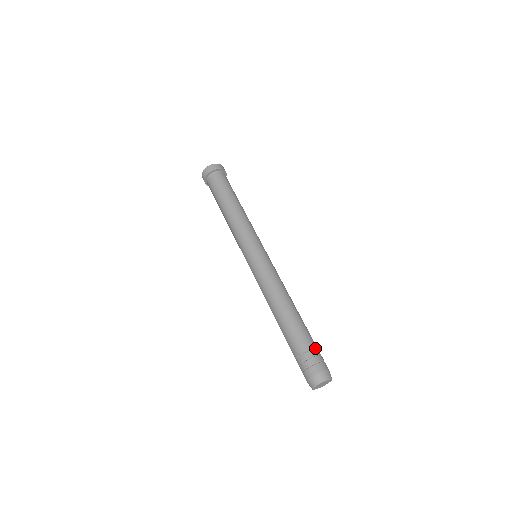
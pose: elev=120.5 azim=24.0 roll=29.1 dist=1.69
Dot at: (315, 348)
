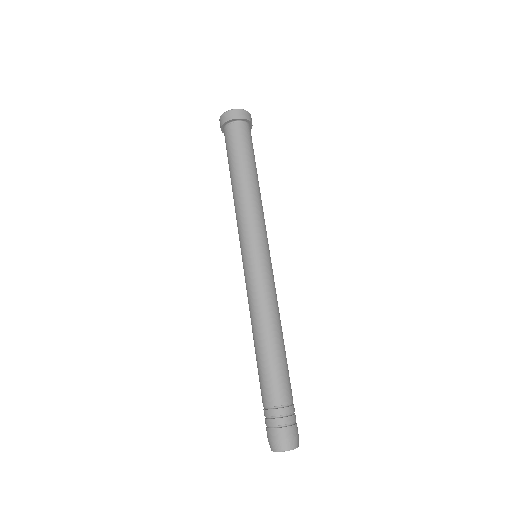
Dot at: (289, 404)
